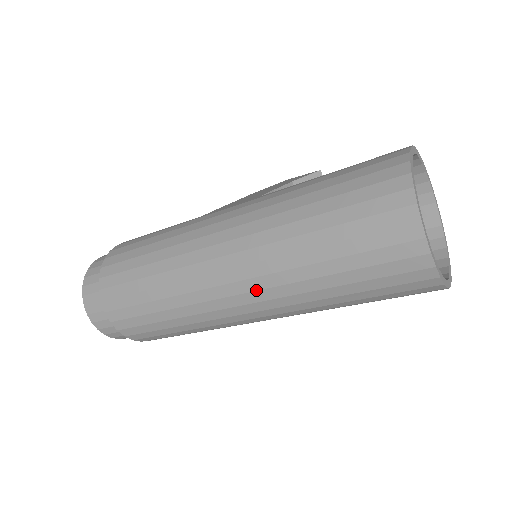
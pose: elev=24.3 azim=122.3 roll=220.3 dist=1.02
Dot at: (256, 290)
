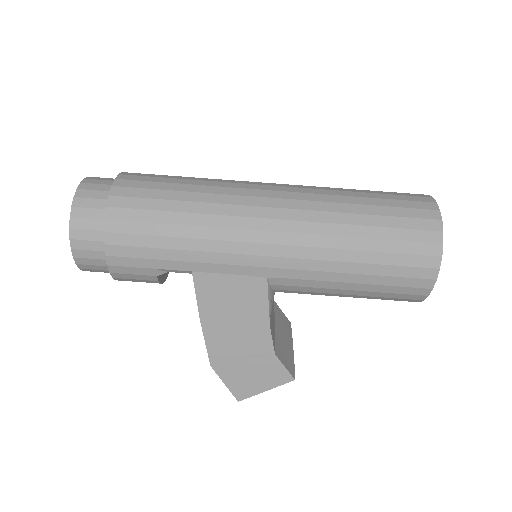
Dot at: (295, 192)
